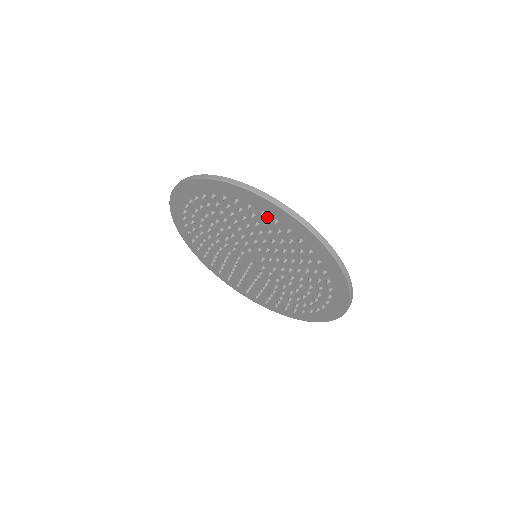
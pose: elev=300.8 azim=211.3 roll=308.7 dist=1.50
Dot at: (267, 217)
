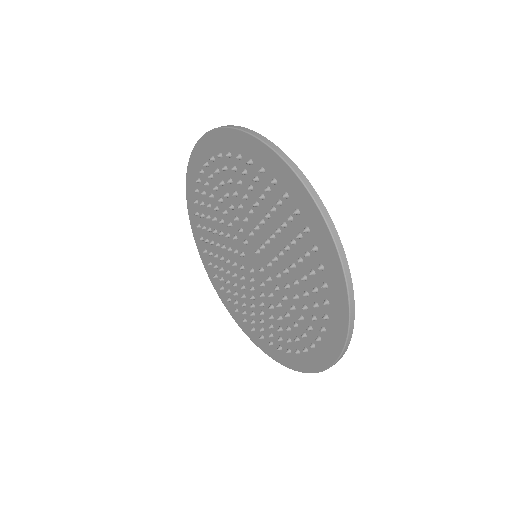
Dot at: (244, 162)
